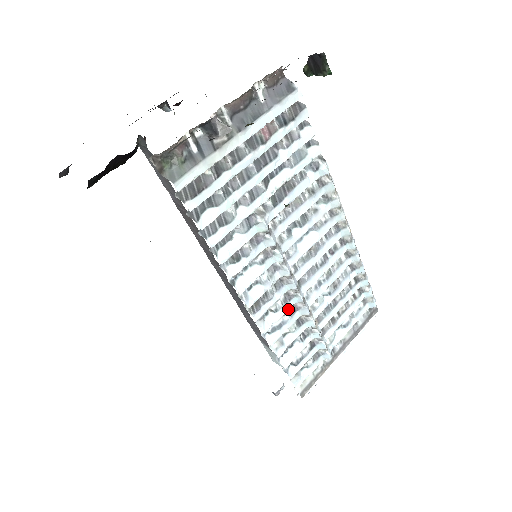
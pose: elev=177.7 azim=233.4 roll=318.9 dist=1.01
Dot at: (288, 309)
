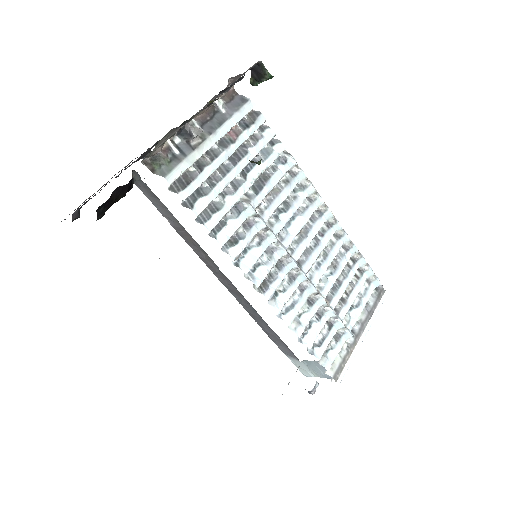
Dot at: (295, 288)
